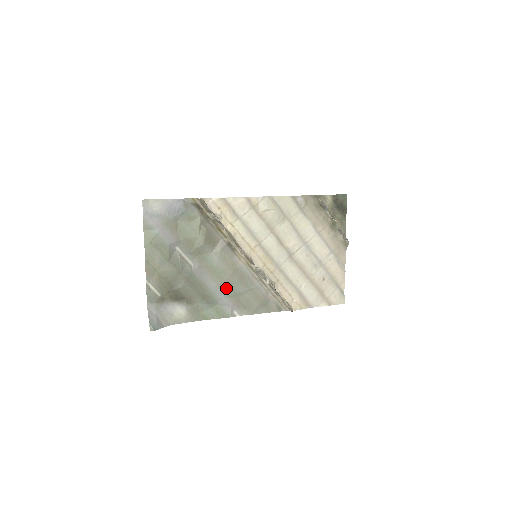
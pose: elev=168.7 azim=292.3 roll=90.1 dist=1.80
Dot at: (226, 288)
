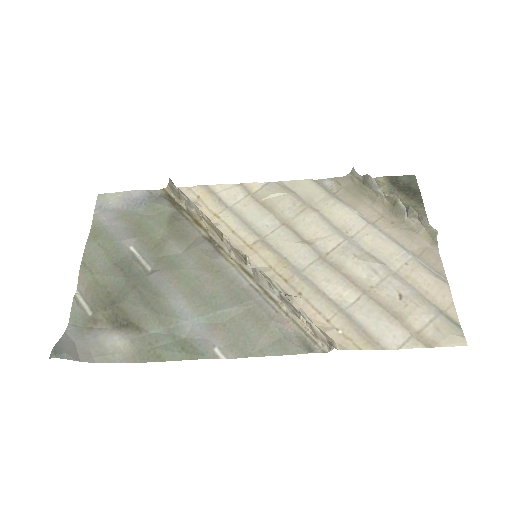
Dot at: (200, 304)
